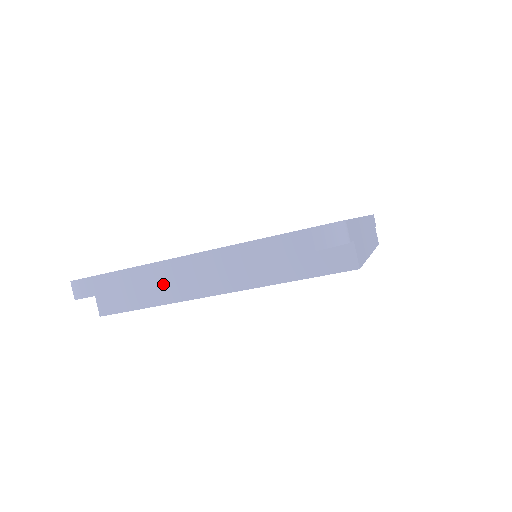
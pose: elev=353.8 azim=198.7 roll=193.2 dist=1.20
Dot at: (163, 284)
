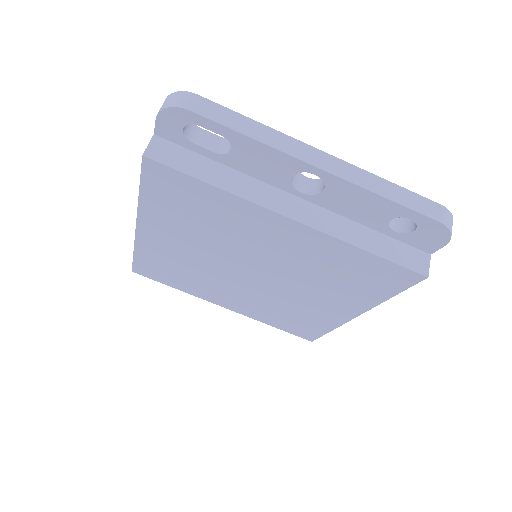
Dot at: (242, 177)
